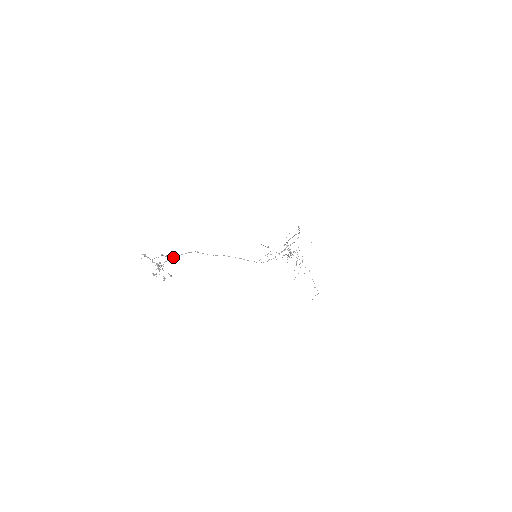
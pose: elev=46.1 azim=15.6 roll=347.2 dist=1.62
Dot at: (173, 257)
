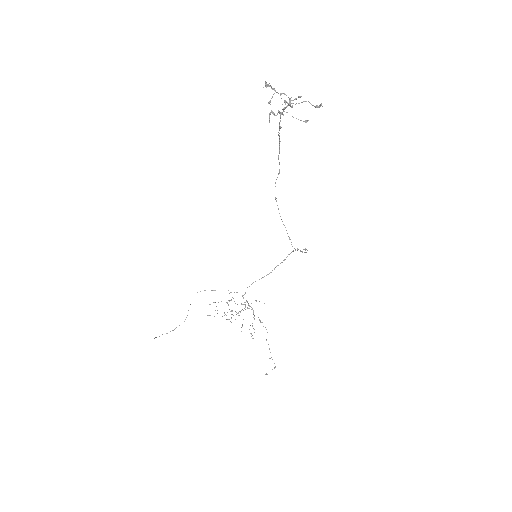
Dot at: (279, 124)
